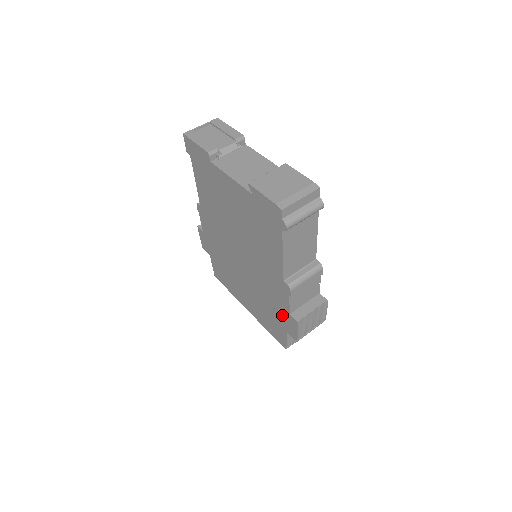
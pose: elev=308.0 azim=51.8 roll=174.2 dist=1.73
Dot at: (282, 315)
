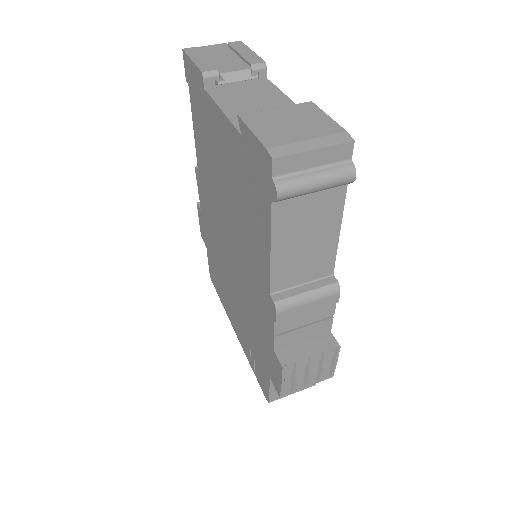
Dot at: (266, 350)
